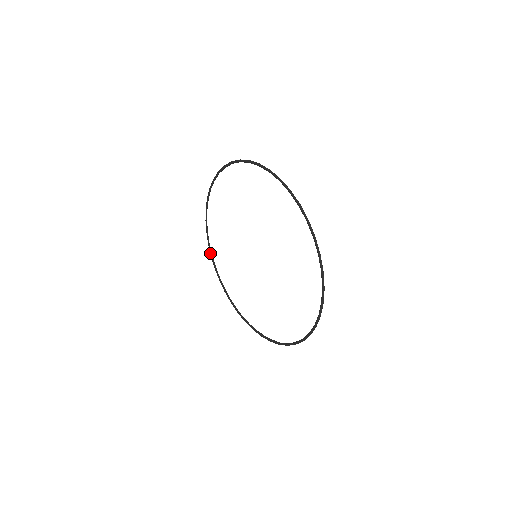
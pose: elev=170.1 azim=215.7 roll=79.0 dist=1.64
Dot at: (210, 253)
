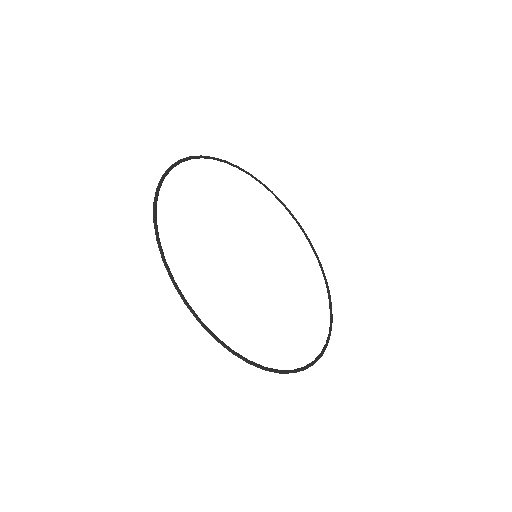
Dot at: (267, 189)
